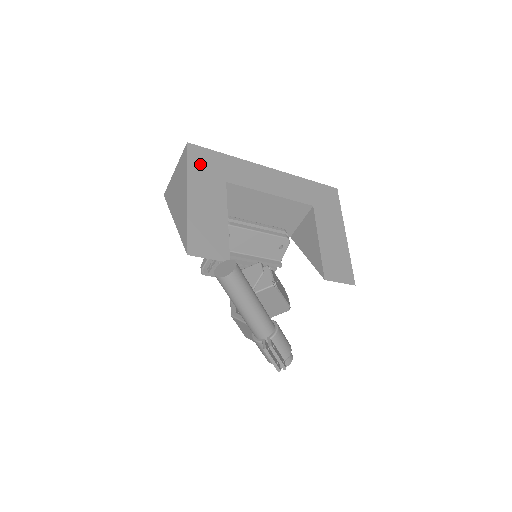
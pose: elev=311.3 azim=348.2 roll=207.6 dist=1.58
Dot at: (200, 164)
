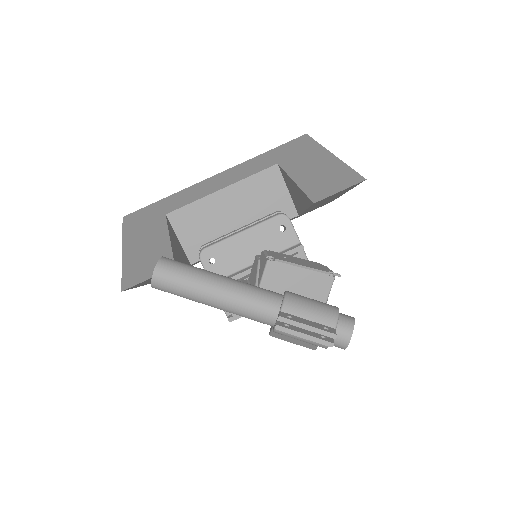
Dot at: (136, 221)
